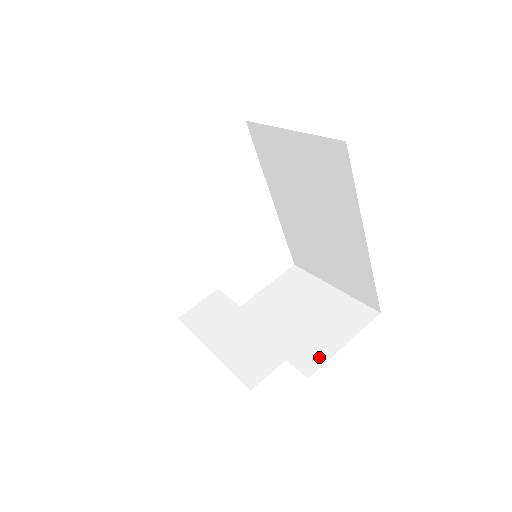
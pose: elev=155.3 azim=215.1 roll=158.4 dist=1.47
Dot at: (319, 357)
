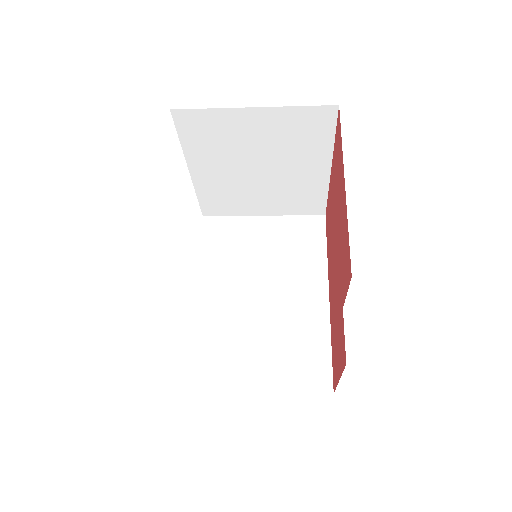
Dot at: occluded
